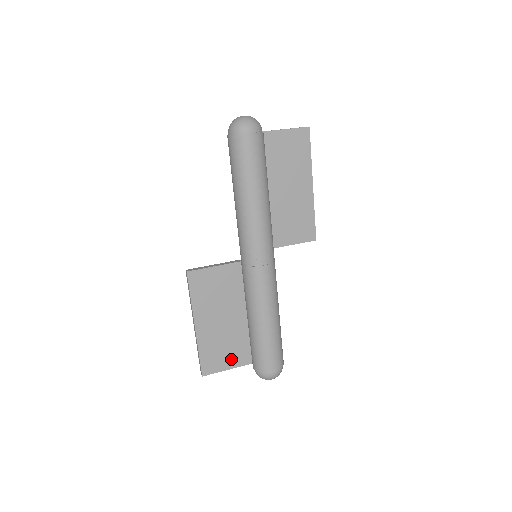
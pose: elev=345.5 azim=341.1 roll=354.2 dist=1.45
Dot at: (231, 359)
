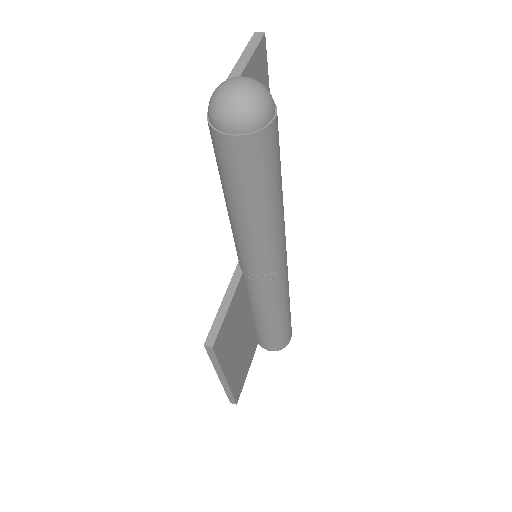
Dot at: (248, 363)
